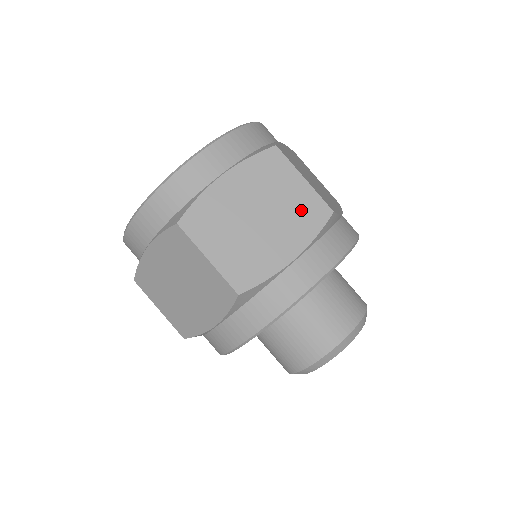
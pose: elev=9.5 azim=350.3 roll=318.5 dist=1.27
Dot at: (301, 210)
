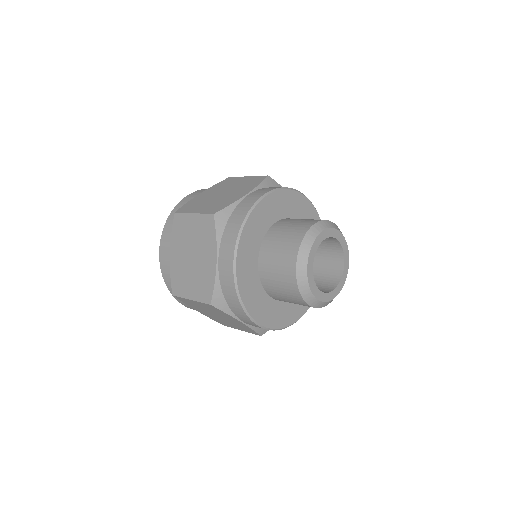
Dot at: (248, 183)
